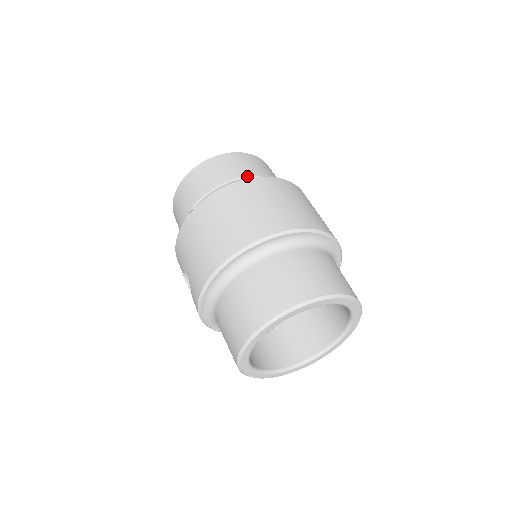
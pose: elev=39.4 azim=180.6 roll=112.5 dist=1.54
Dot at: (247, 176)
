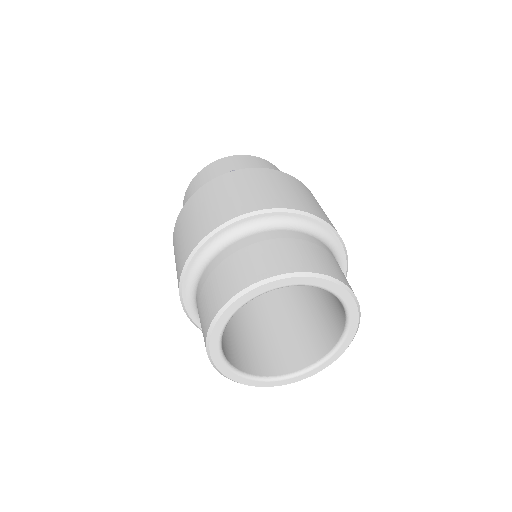
Dot at: occluded
